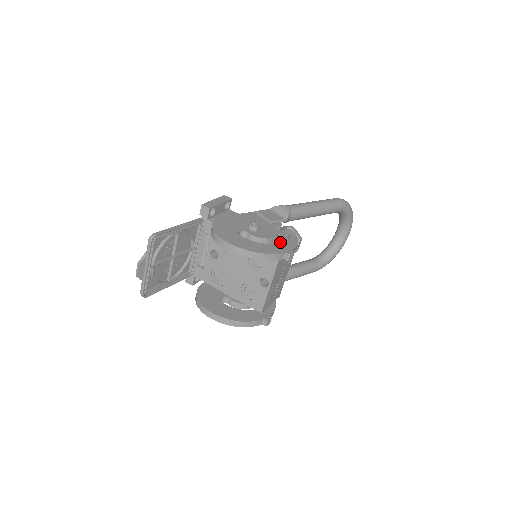
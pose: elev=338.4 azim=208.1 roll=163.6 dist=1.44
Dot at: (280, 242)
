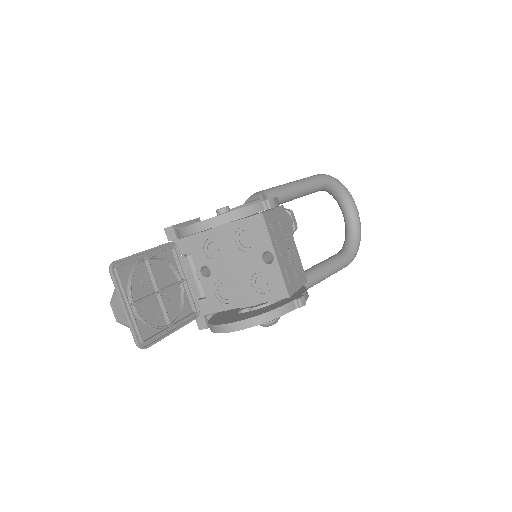
Dot at: occluded
